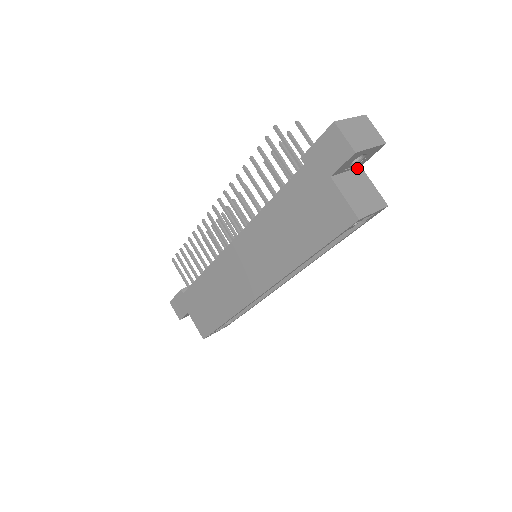
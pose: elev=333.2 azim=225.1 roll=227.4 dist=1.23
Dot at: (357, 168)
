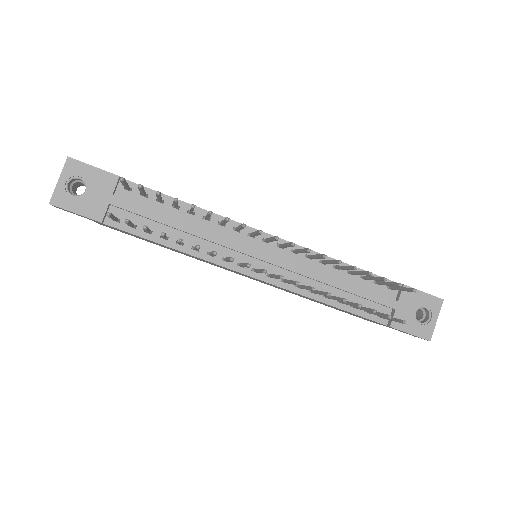
Dot at: occluded
